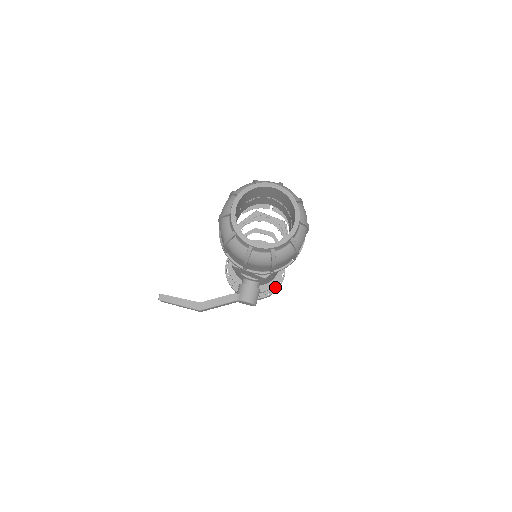
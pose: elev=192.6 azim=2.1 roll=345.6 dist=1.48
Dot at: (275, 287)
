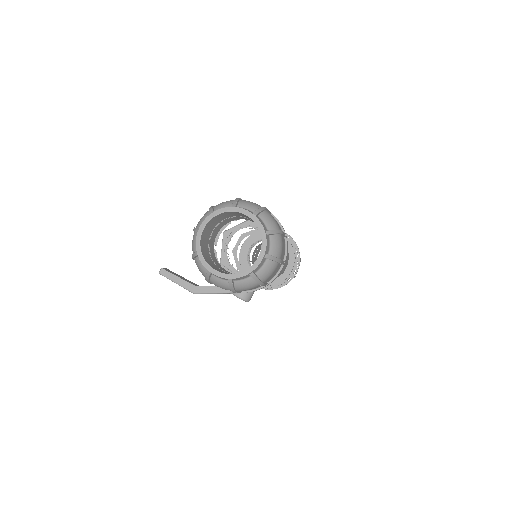
Dot at: (284, 282)
